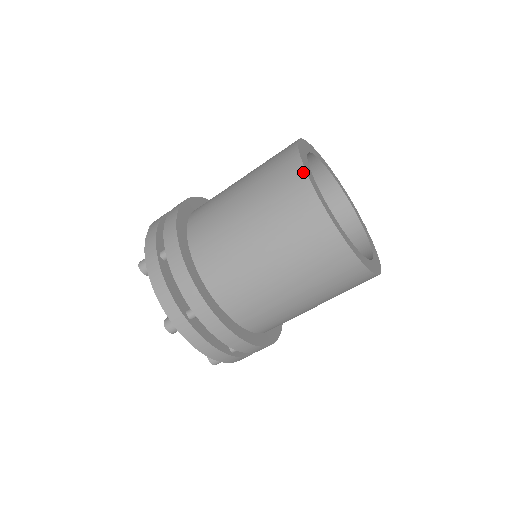
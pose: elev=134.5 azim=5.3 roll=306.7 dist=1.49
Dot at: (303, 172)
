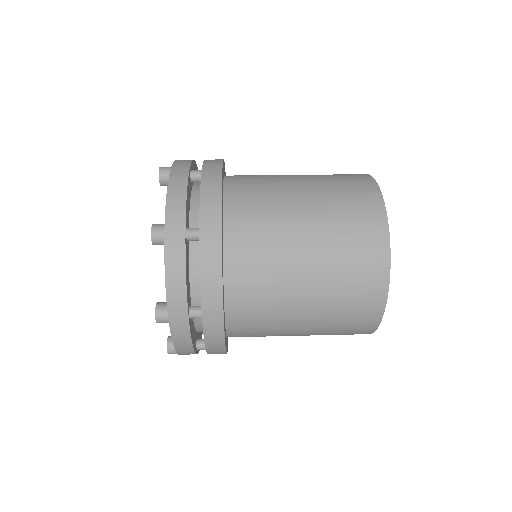
Dot at: (373, 181)
